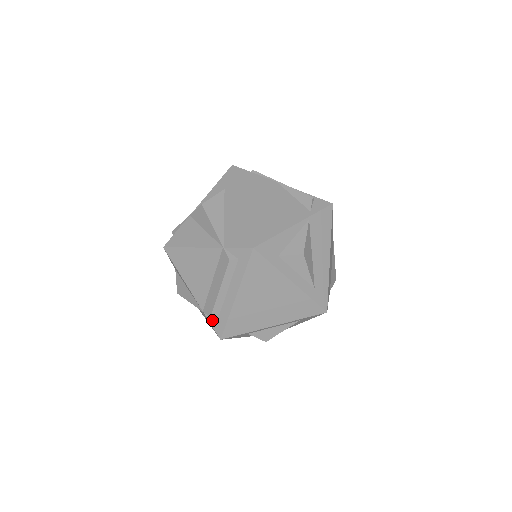
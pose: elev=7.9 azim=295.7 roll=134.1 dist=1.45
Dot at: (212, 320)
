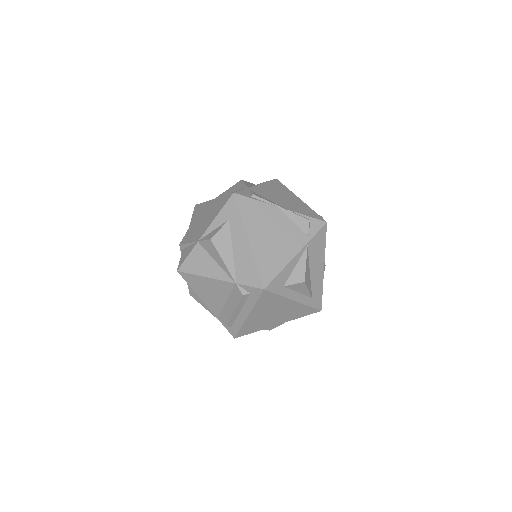
Dot at: (226, 326)
